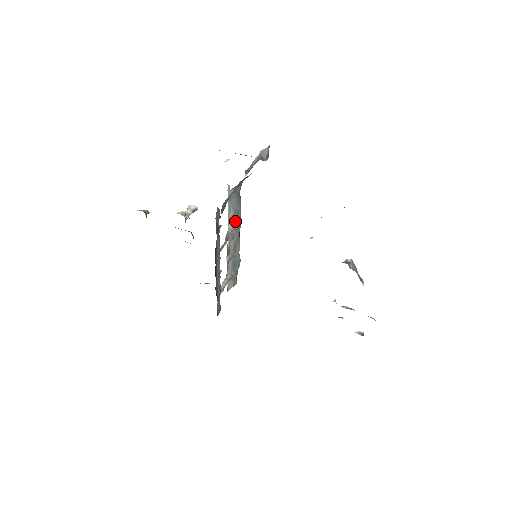
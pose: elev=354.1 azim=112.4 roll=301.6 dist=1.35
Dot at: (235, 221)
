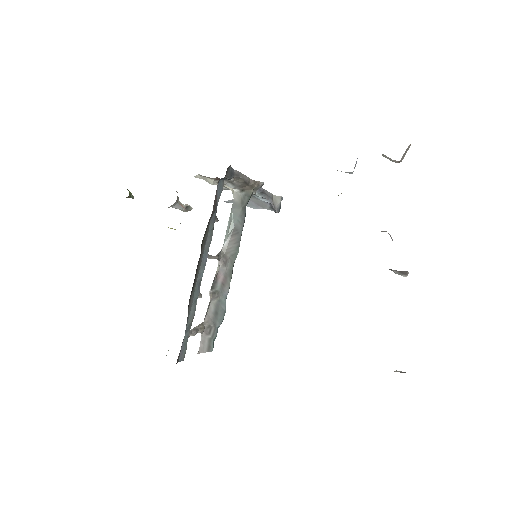
Dot at: (232, 242)
